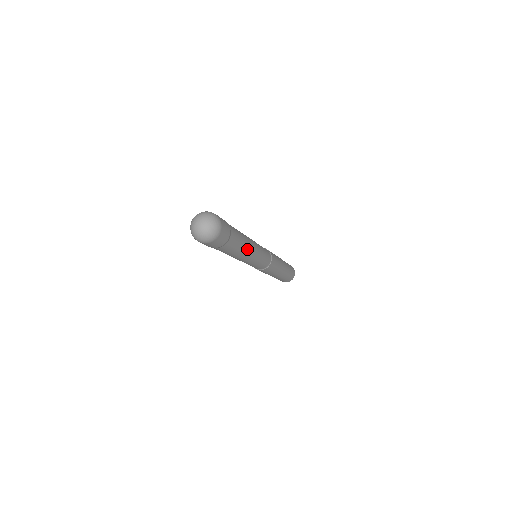
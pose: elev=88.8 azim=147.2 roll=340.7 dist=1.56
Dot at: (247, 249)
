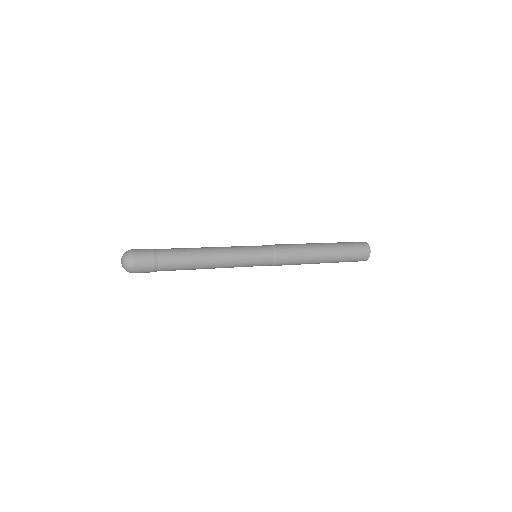
Dot at: (204, 259)
